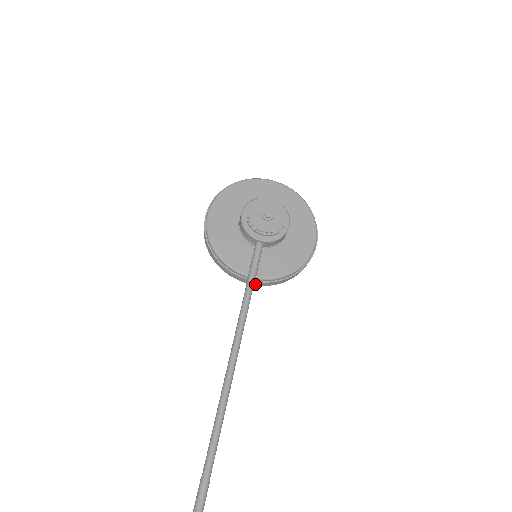
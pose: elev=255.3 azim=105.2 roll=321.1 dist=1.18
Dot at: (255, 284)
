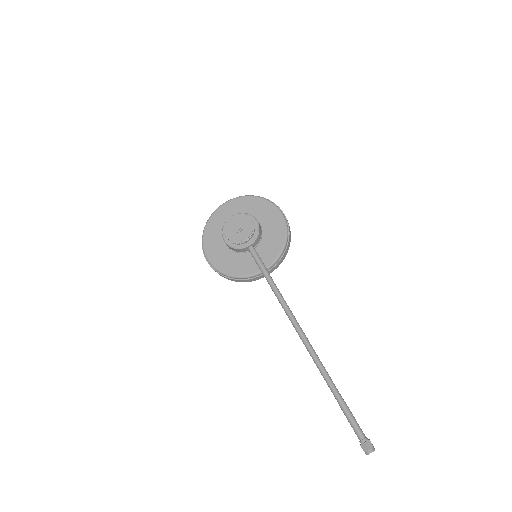
Dot at: (271, 272)
